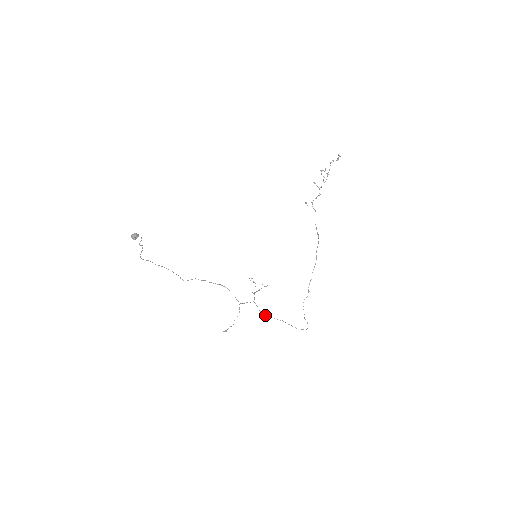
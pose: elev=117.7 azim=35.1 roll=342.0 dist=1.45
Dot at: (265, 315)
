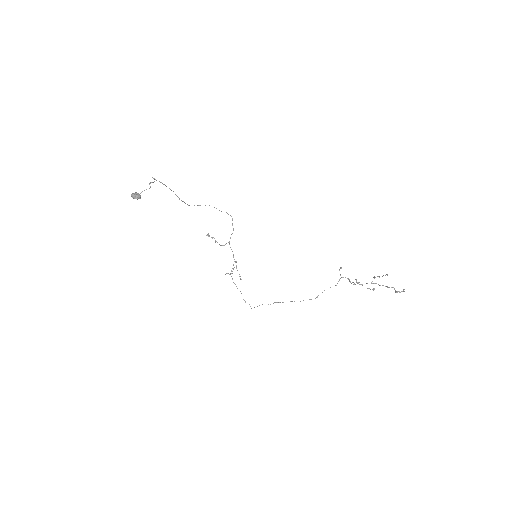
Dot at: occluded
